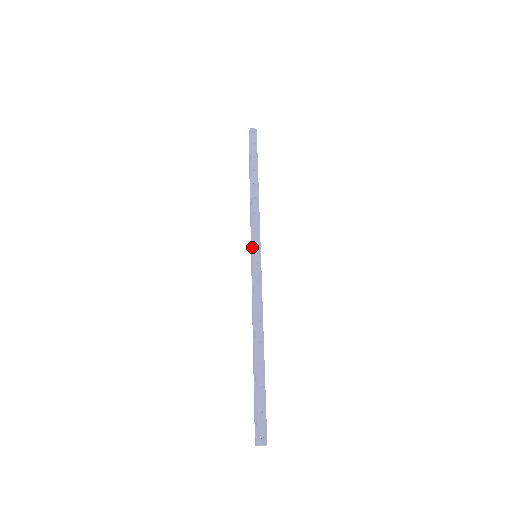
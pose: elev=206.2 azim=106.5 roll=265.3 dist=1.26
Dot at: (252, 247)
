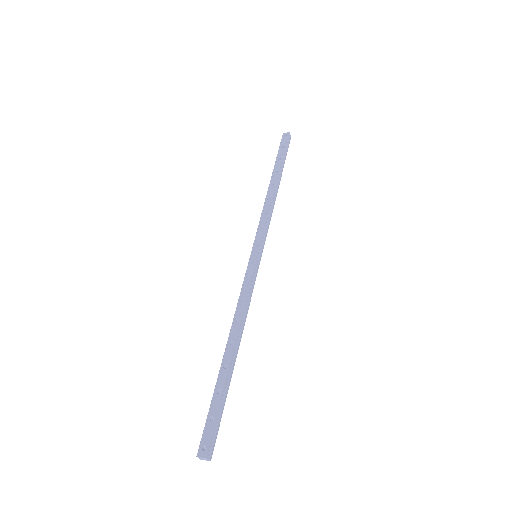
Dot at: (252, 247)
